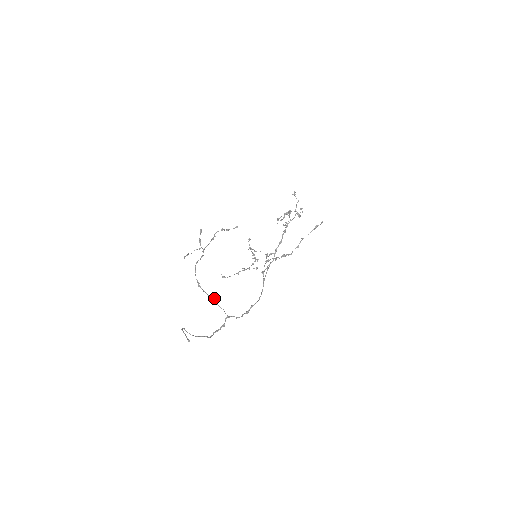
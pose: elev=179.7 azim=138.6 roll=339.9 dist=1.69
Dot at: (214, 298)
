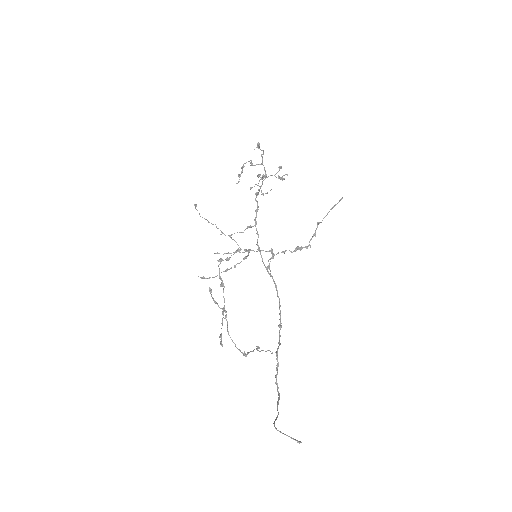
Dot at: occluded
